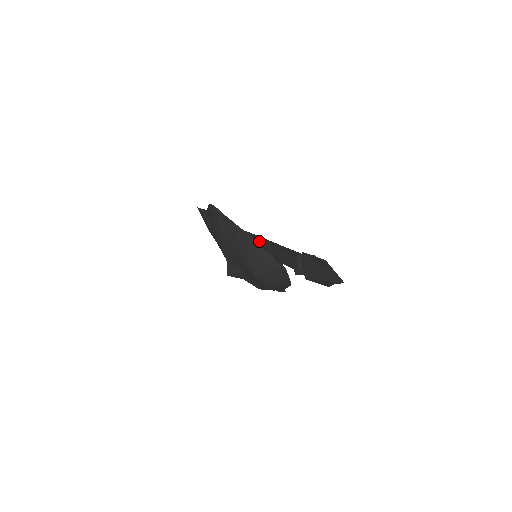
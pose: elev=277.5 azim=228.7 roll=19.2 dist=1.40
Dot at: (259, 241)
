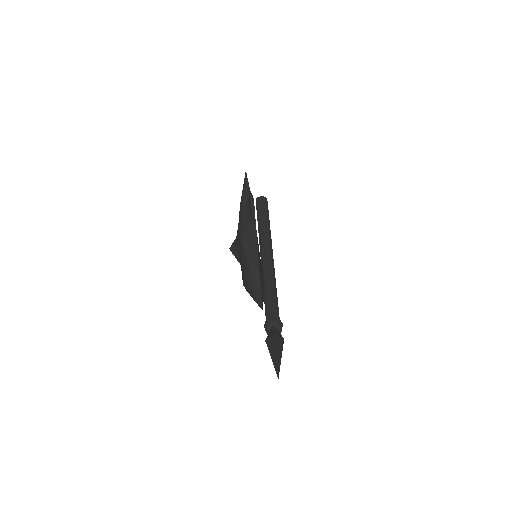
Dot at: (266, 246)
